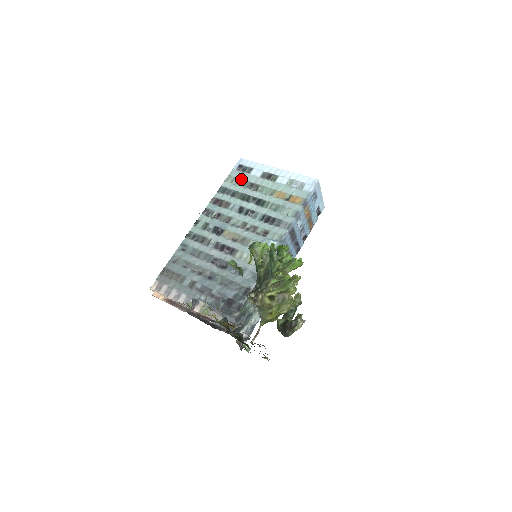
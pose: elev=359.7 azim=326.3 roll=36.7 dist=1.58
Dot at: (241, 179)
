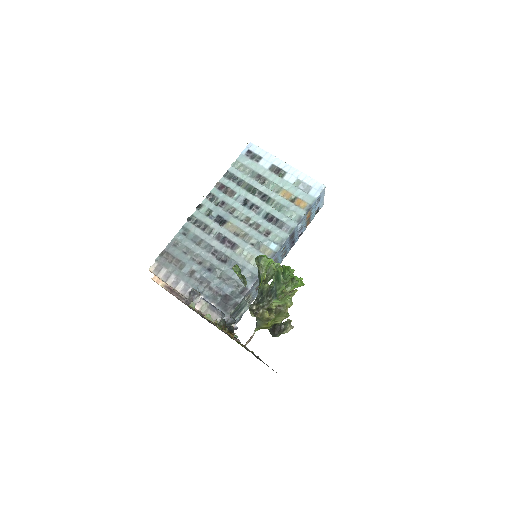
Dot at: (249, 167)
